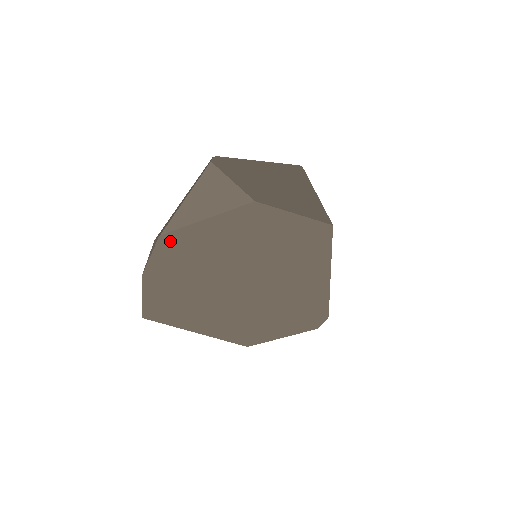
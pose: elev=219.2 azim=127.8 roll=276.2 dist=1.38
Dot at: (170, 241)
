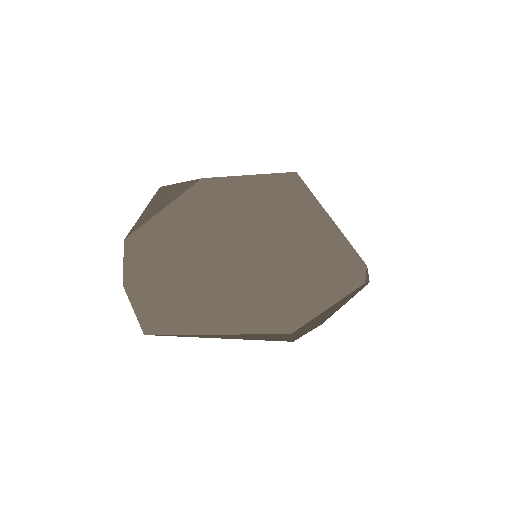
Dot at: (137, 242)
